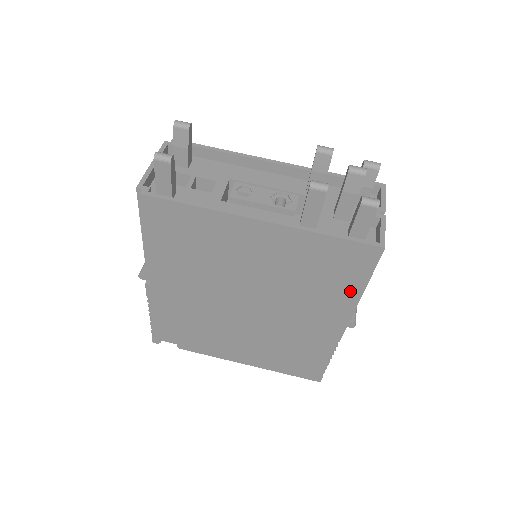
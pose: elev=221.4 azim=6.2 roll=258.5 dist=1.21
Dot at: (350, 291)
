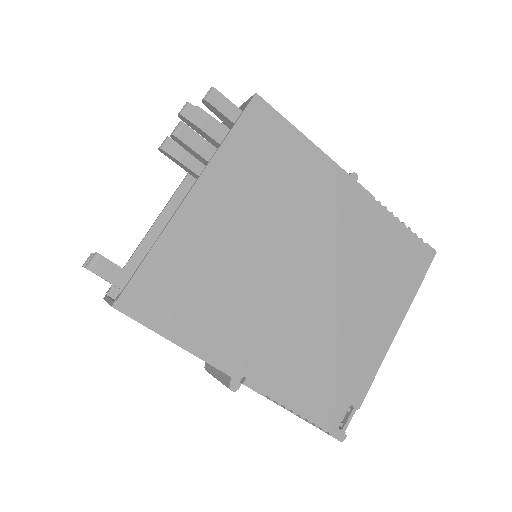
Dot at: (303, 150)
